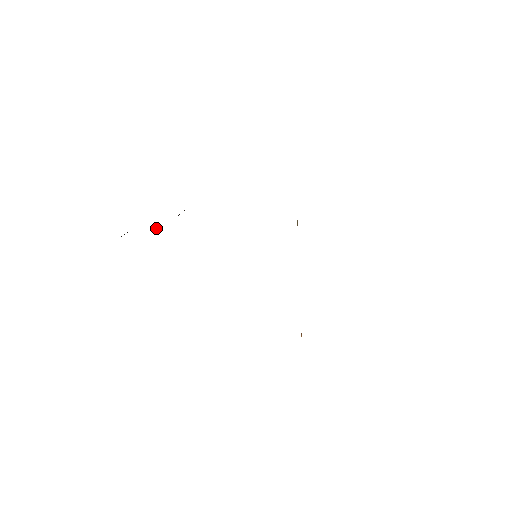
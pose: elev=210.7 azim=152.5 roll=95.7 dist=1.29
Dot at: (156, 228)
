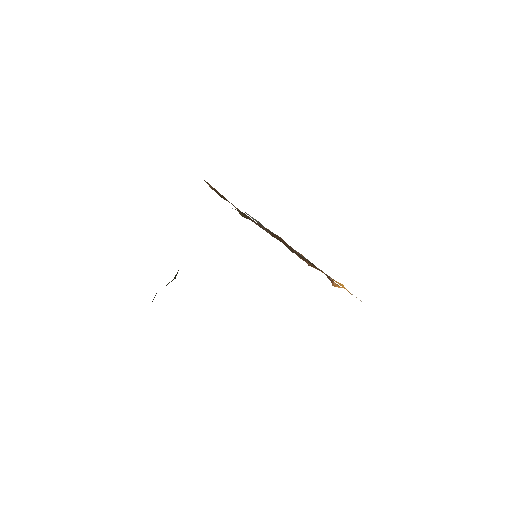
Dot at: (175, 276)
